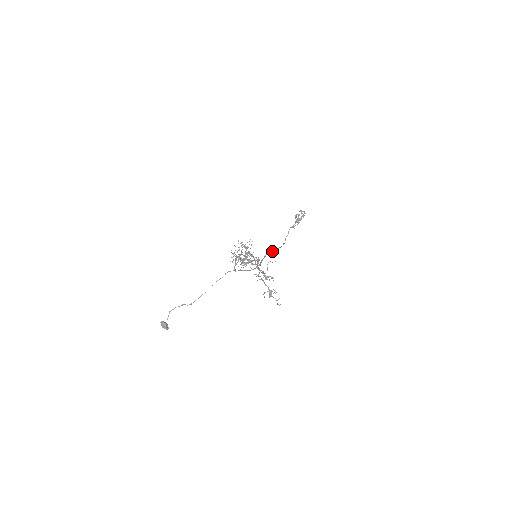
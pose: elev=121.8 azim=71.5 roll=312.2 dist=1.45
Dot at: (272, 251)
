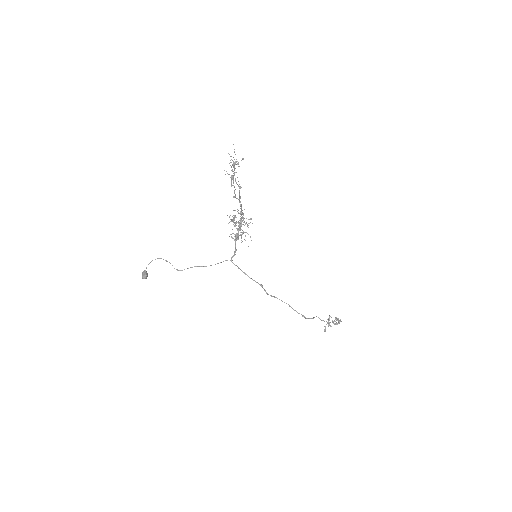
Dot at: (284, 302)
